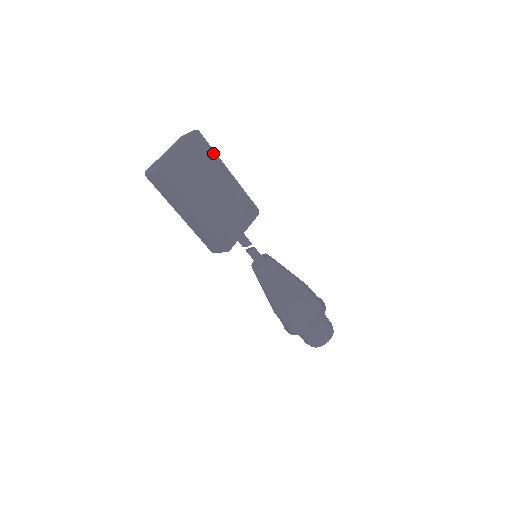
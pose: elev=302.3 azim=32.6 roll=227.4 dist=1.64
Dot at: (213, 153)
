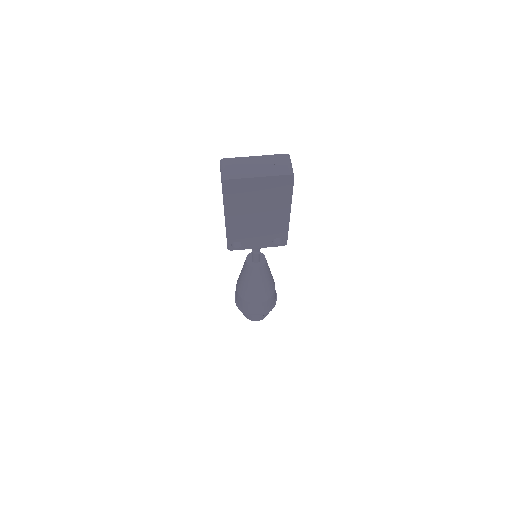
Dot at: (290, 196)
